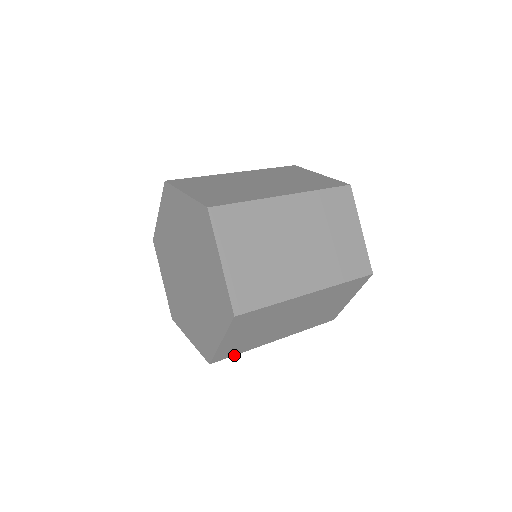
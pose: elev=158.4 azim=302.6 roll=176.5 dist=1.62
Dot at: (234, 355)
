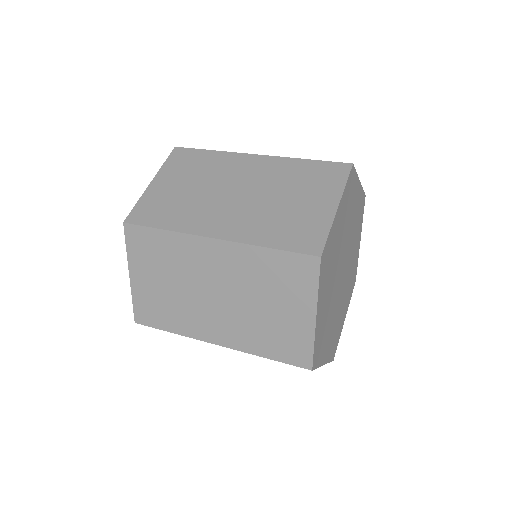
Dot at: occluded
